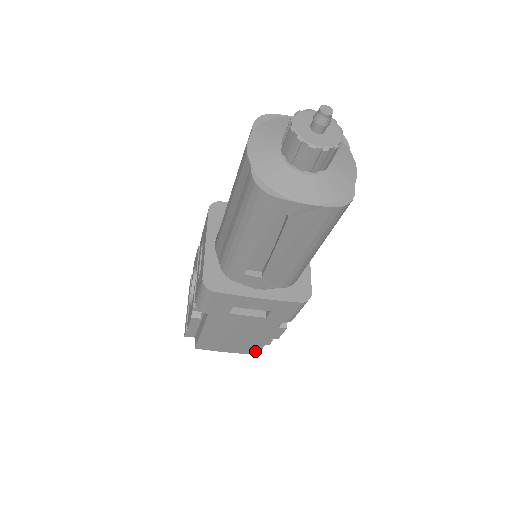
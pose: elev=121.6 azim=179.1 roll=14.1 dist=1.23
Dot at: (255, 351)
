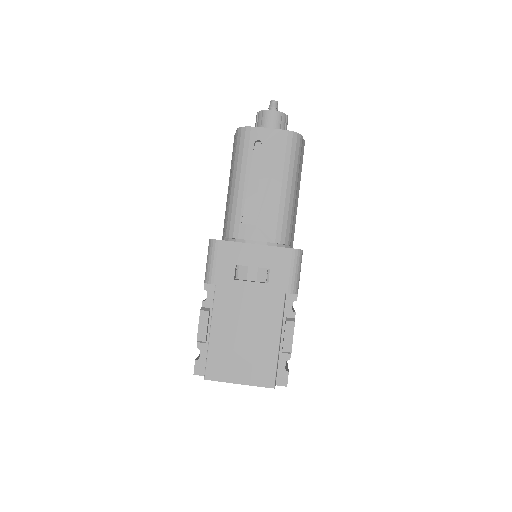
Dot at: (270, 377)
